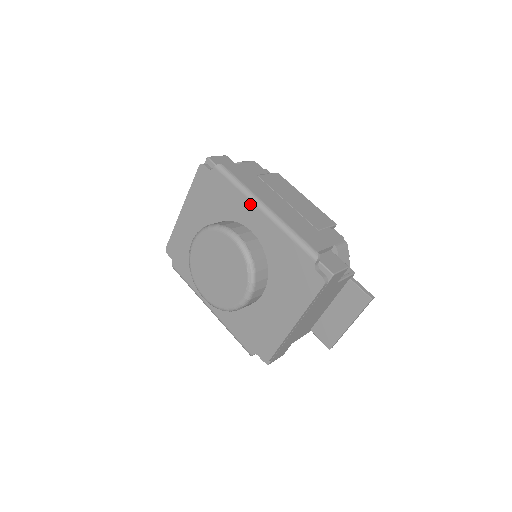
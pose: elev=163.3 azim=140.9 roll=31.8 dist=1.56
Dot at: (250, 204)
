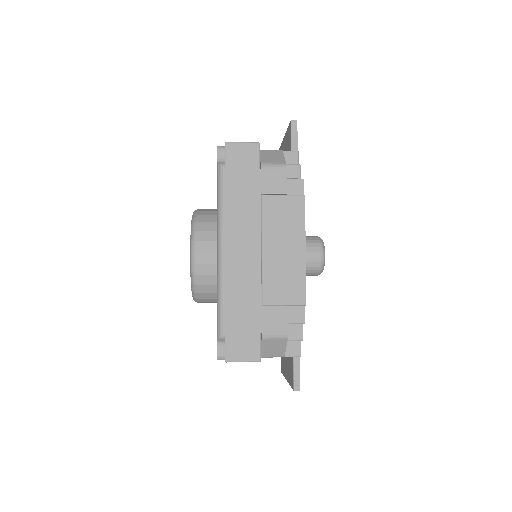
Dot at: (217, 232)
